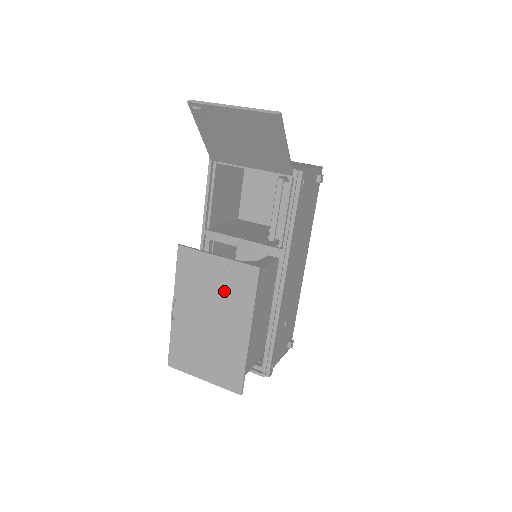
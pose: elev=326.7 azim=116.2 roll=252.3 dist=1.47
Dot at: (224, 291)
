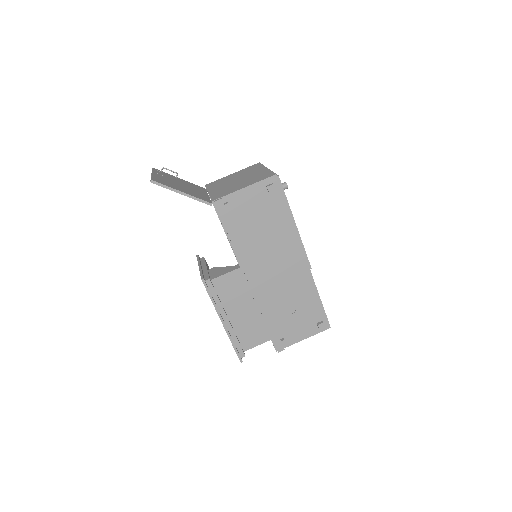
Dot at: occluded
